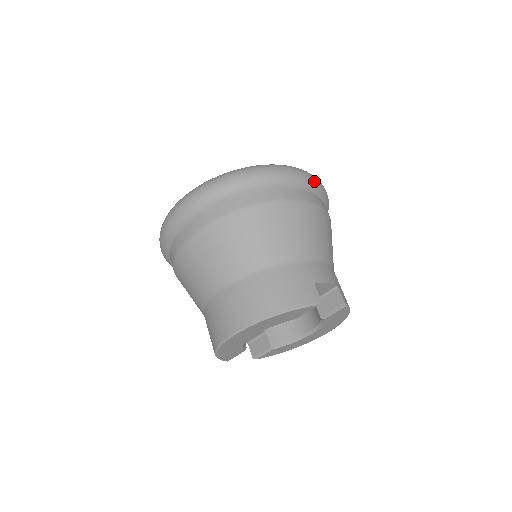
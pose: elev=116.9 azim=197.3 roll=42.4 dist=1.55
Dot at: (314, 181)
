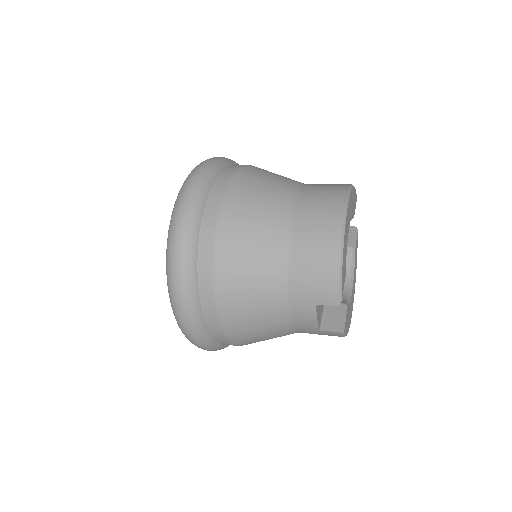
Dot at: occluded
